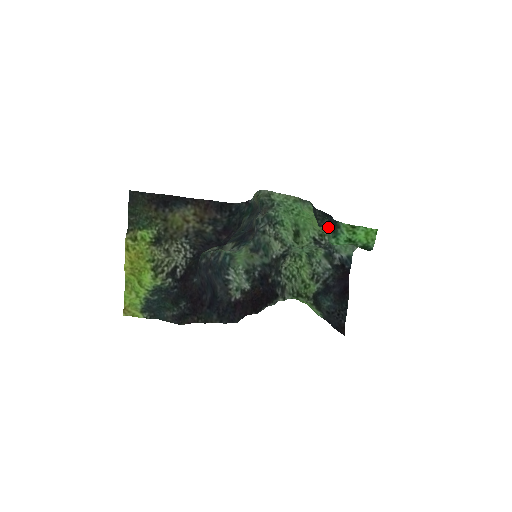
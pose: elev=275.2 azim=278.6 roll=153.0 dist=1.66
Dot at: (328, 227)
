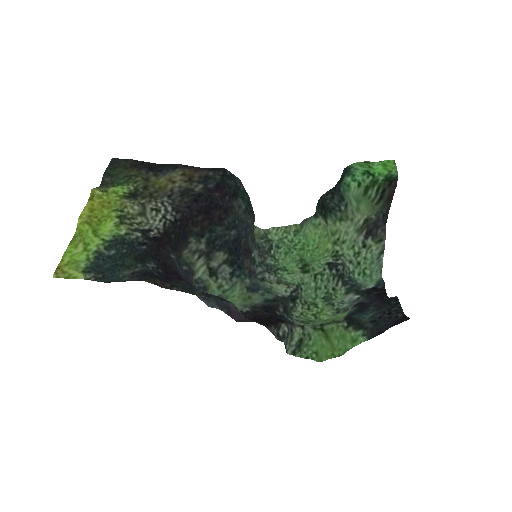
Dot at: (340, 208)
